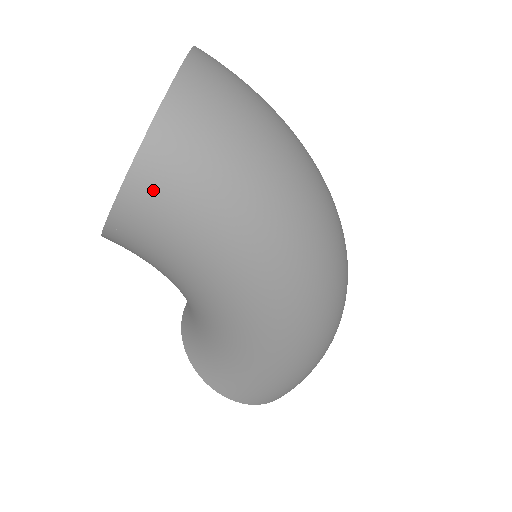
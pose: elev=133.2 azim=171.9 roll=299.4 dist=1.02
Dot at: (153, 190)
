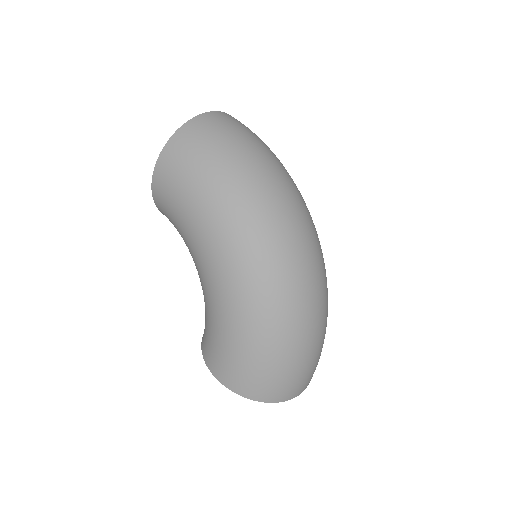
Dot at: (170, 160)
